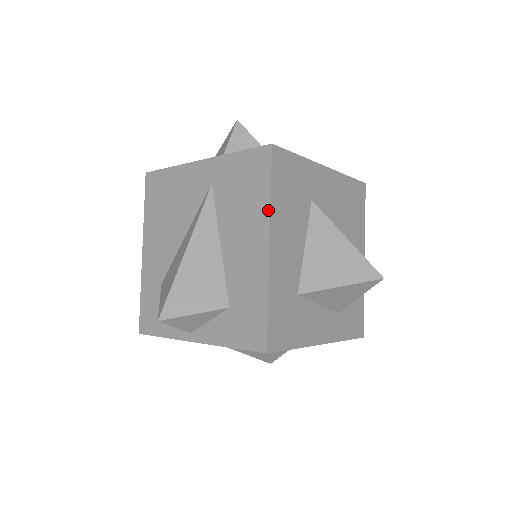
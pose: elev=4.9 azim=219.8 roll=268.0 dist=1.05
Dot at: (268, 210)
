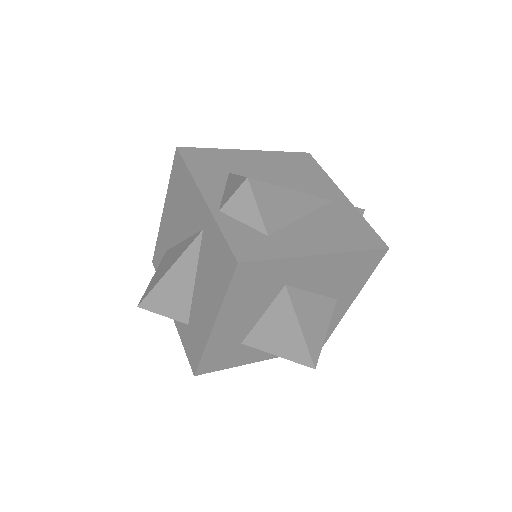
Dot at: (220, 304)
